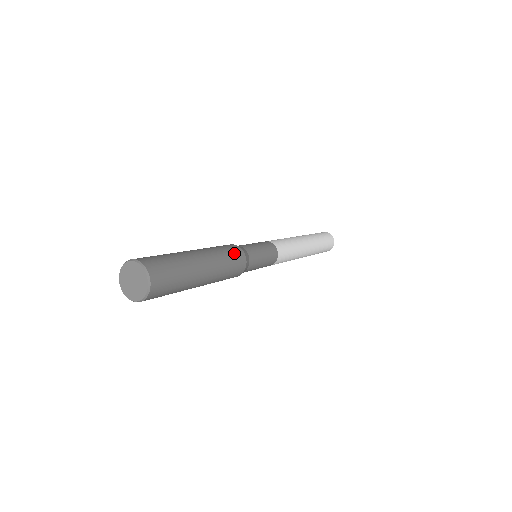
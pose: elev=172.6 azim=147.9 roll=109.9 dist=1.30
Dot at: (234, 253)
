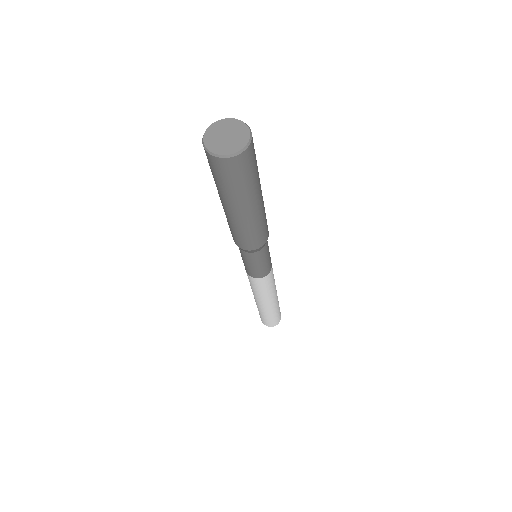
Dot at: occluded
